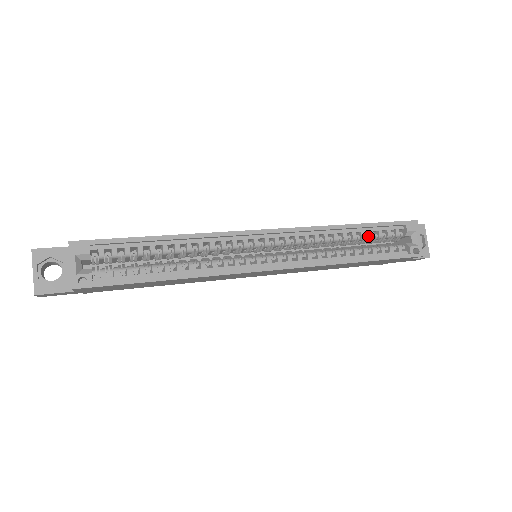
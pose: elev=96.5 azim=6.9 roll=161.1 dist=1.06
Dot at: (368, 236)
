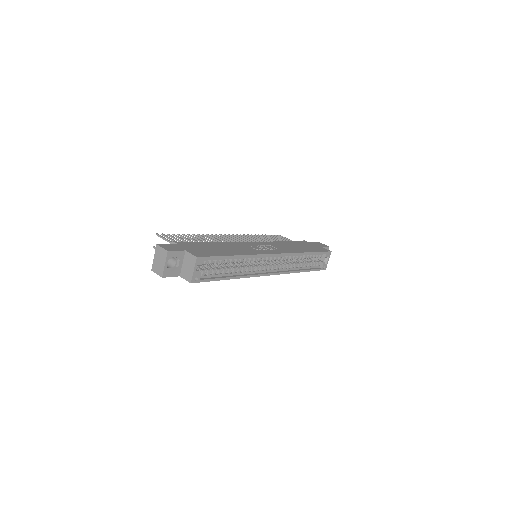
Dot at: (310, 257)
